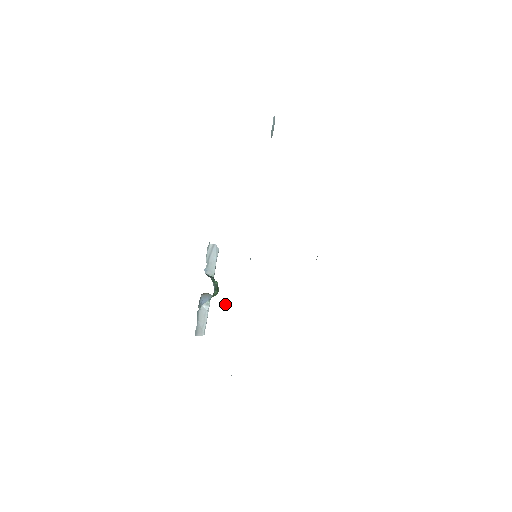
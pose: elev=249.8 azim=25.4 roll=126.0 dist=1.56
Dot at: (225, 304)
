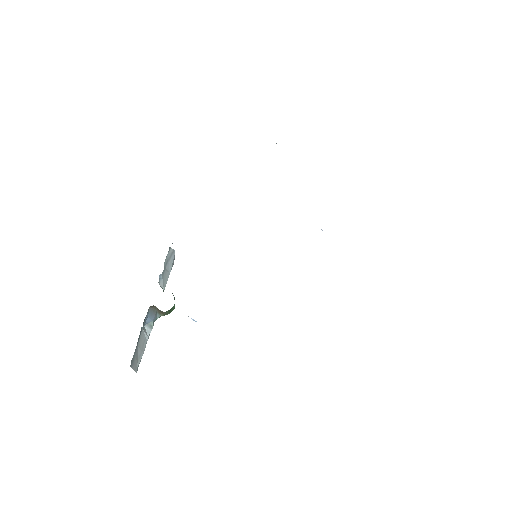
Dot at: (193, 319)
